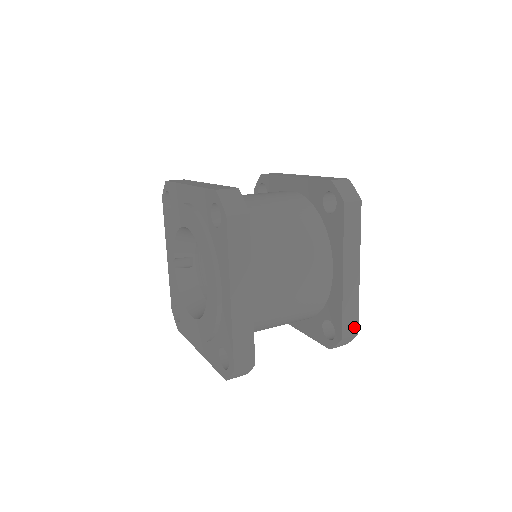
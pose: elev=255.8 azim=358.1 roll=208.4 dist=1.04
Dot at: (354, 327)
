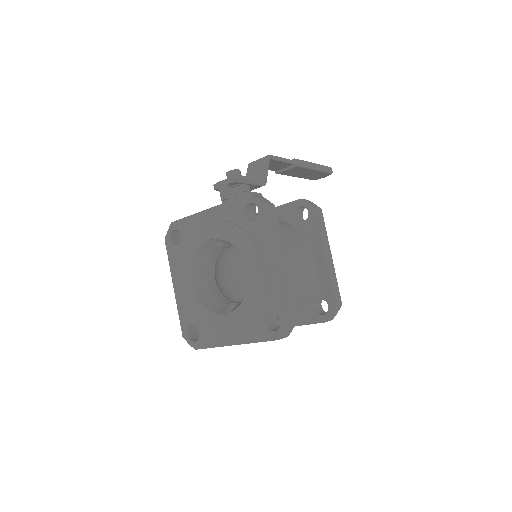
Dot at: occluded
